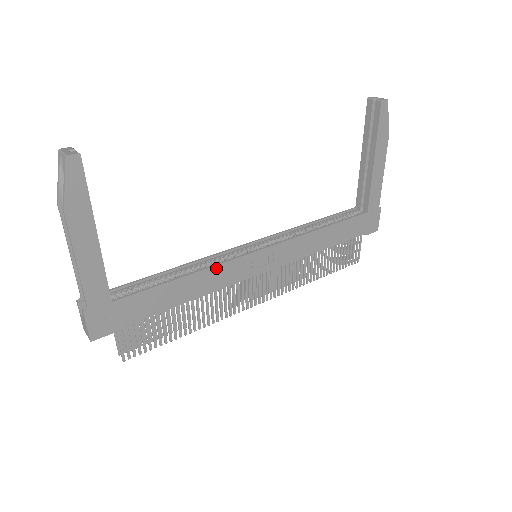
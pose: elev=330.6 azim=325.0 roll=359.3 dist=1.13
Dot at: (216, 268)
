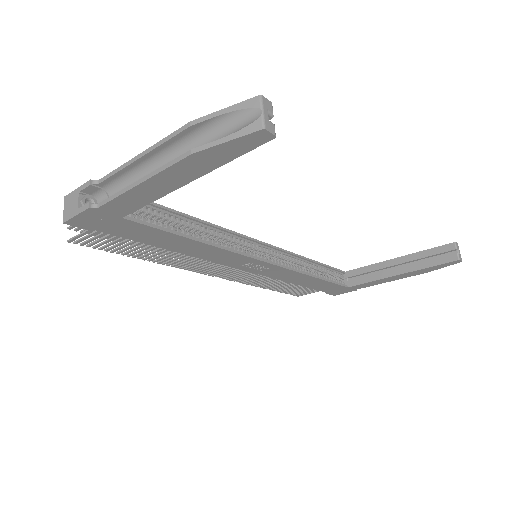
Dot at: (225, 251)
